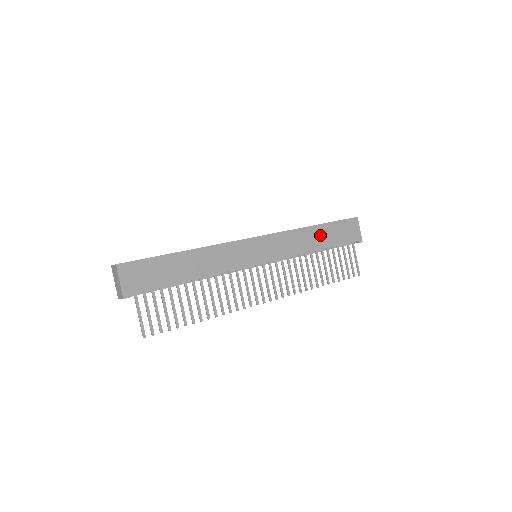
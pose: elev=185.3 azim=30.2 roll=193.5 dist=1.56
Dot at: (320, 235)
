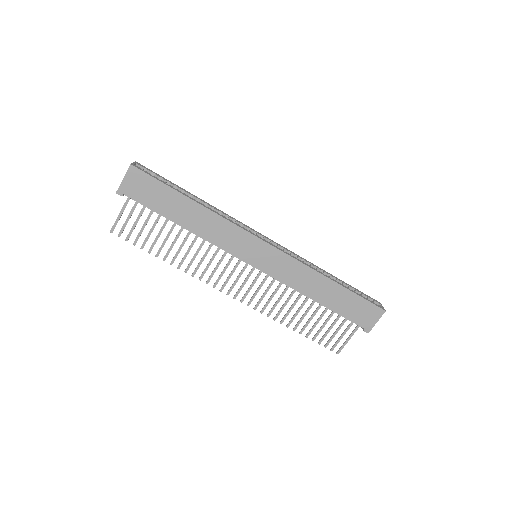
Dot at: (330, 292)
